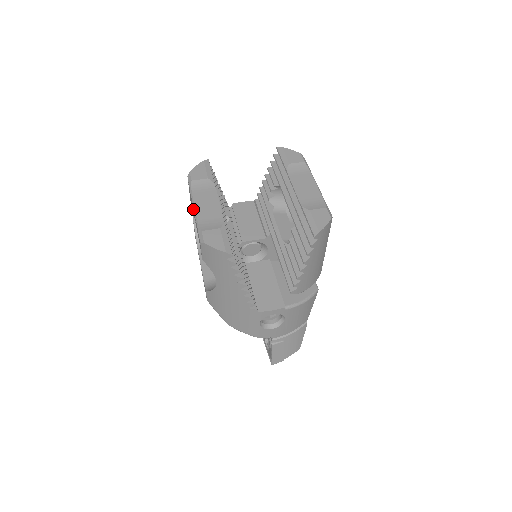
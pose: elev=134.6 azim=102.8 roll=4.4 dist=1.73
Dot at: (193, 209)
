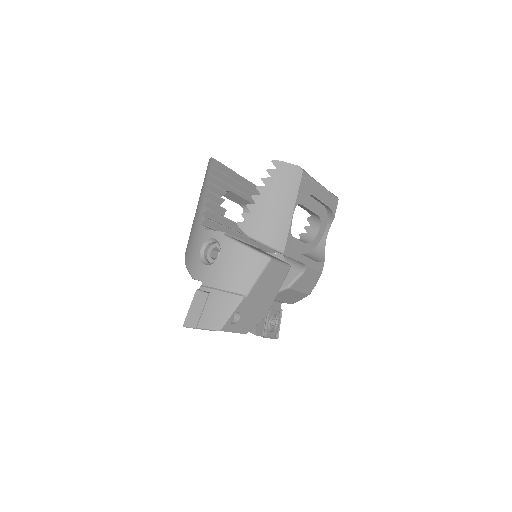
Dot at: occluded
